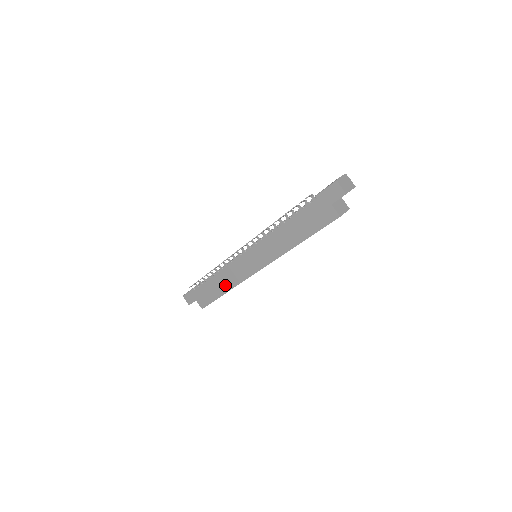
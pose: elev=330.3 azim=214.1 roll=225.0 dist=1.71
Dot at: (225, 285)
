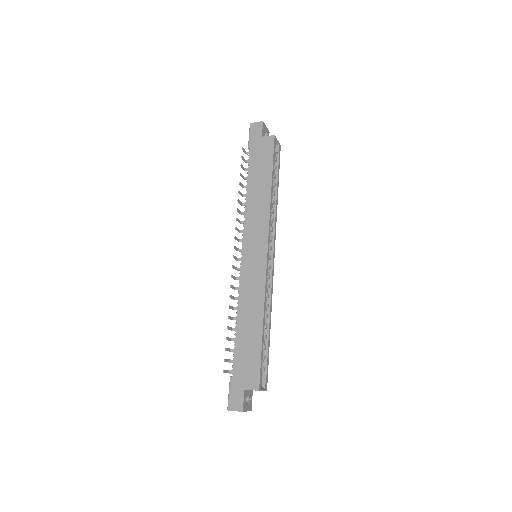
Dot at: (255, 316)
